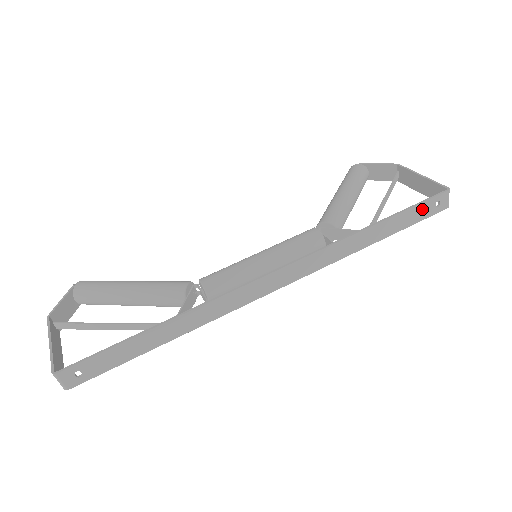
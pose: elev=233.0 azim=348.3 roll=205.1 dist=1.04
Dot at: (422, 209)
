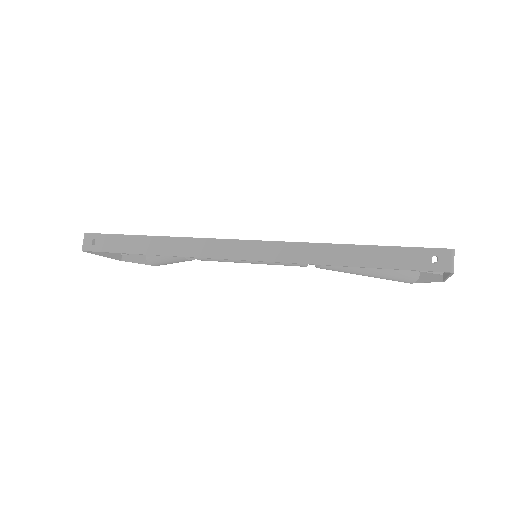
Dot at: (412, 256)
